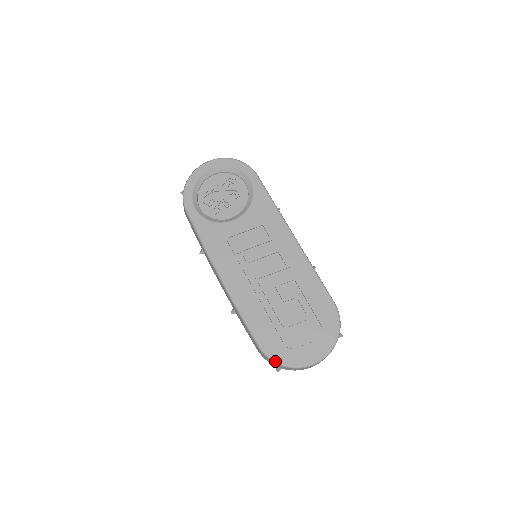
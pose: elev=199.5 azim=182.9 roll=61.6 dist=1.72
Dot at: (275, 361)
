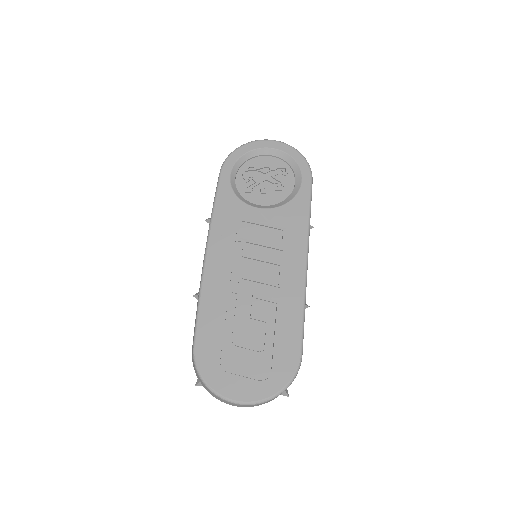
Dot at: (199, 371)
